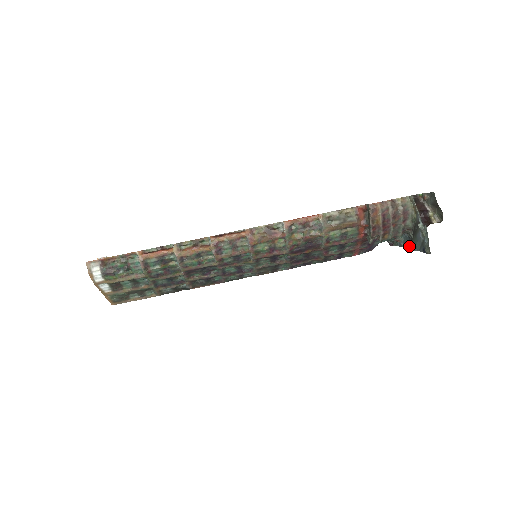
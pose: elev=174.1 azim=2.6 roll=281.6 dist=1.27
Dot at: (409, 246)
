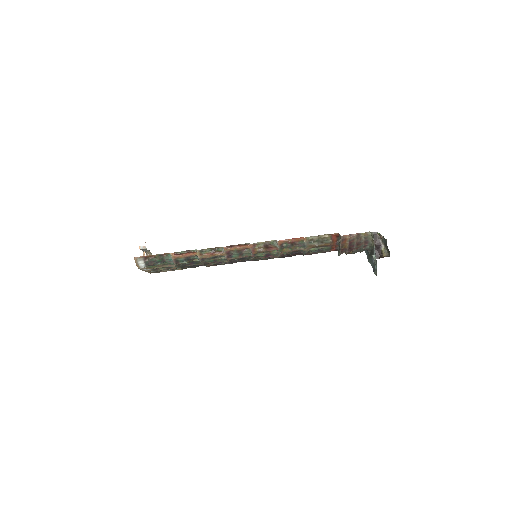
Dot at: (367, 256)
